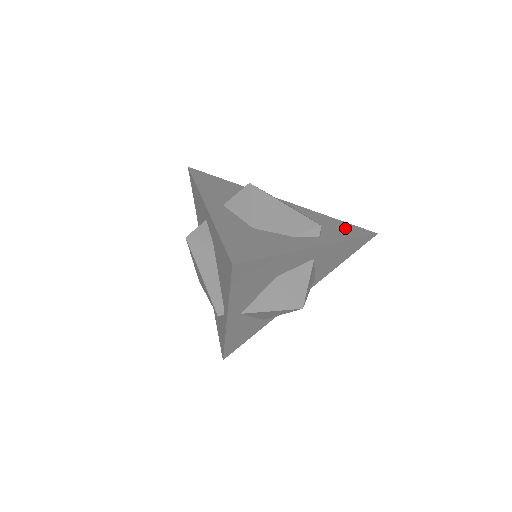
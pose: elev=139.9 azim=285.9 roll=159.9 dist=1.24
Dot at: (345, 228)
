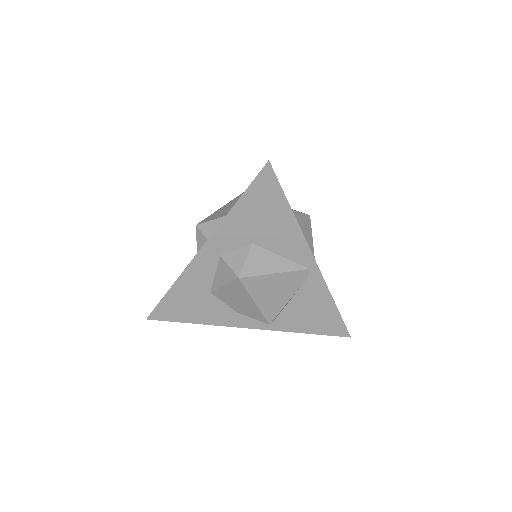
Dot at: (321, 321)
